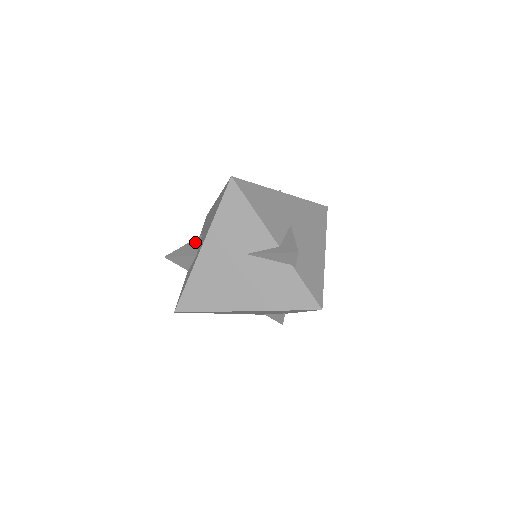
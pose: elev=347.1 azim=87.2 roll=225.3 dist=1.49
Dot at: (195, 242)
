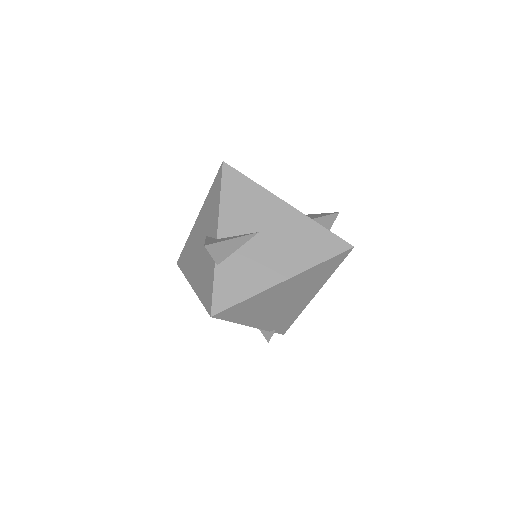
Dot at: occluded
